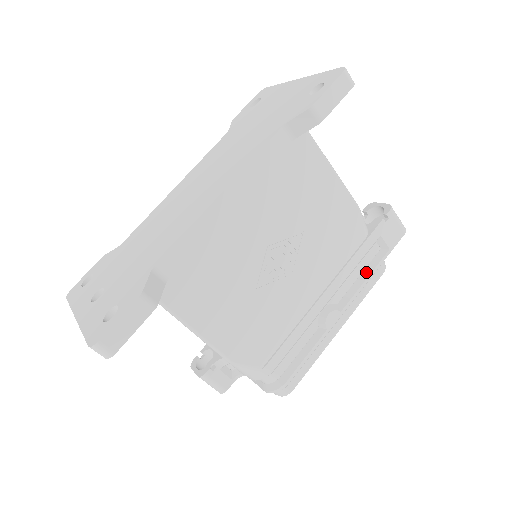
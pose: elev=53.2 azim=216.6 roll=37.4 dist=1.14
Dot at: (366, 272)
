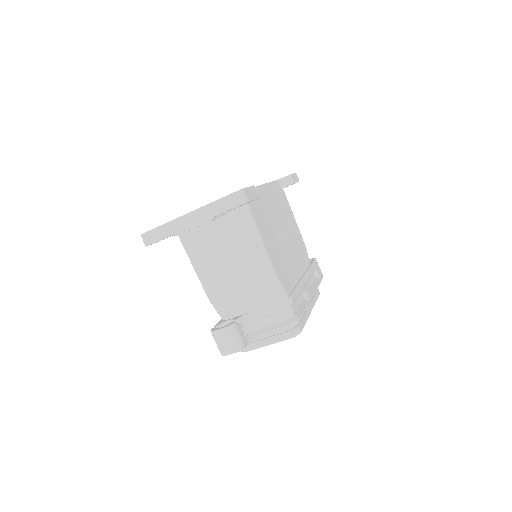
Dot at: (314, 284)
